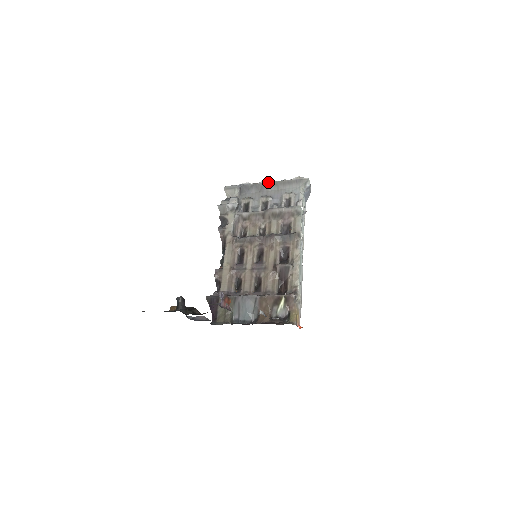
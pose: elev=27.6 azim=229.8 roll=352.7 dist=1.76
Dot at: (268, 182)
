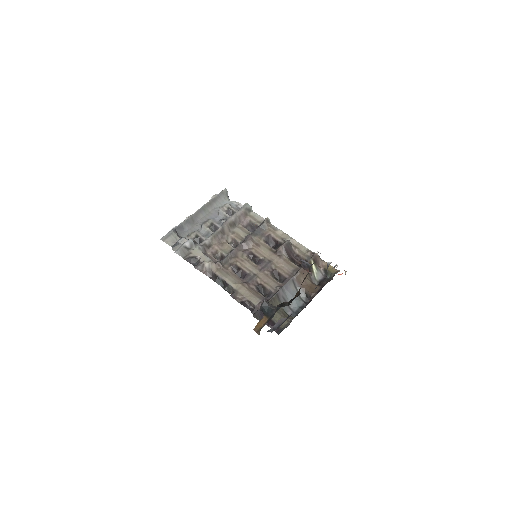
Dot at: (196, 211)
